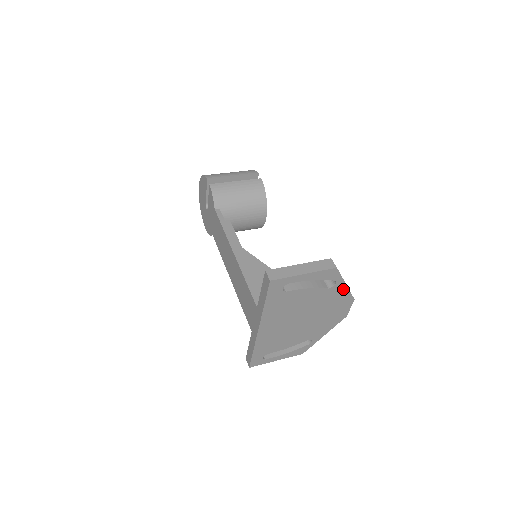
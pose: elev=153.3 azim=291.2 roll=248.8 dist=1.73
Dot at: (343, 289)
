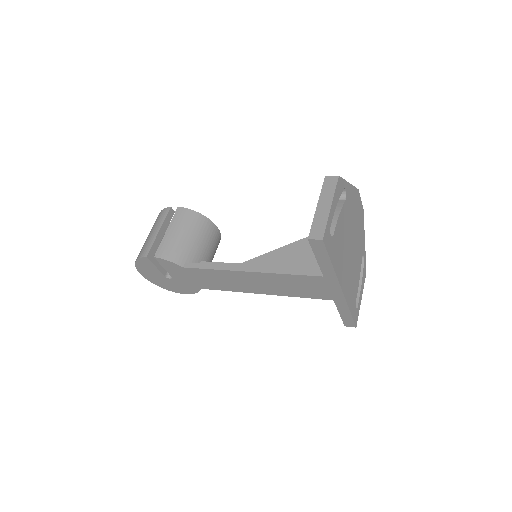
Dot at: (350, 189)
